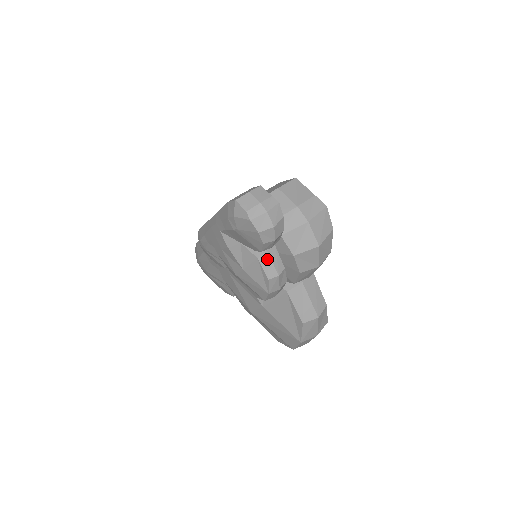
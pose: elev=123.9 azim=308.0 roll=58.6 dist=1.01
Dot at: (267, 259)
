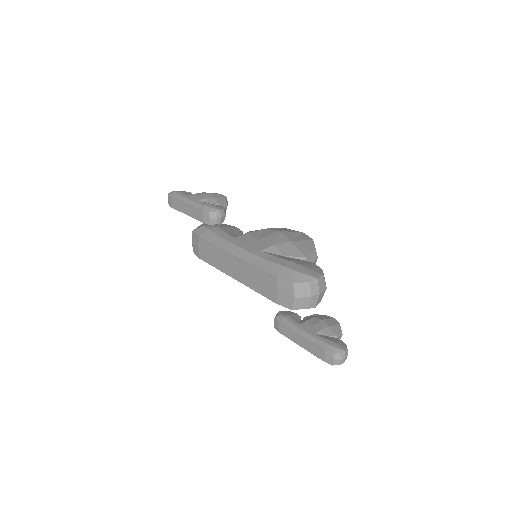
Dot at: occluded
